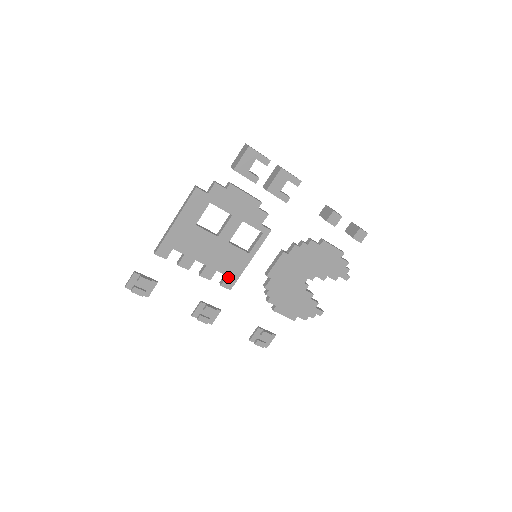
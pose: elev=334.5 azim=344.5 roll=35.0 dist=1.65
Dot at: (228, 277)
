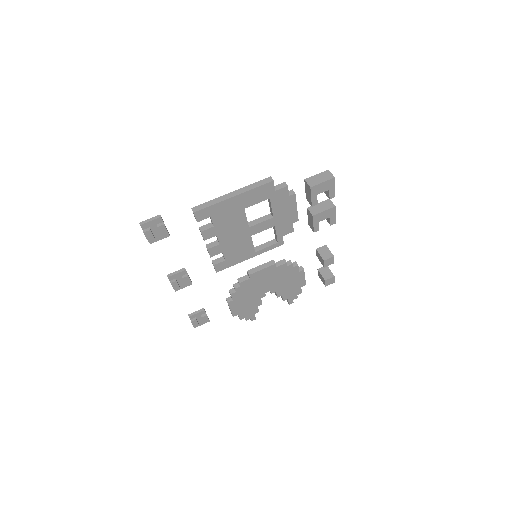
Dot at: (225, 262)
